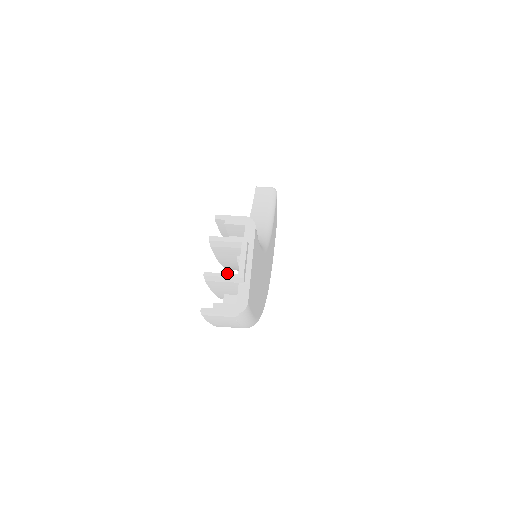
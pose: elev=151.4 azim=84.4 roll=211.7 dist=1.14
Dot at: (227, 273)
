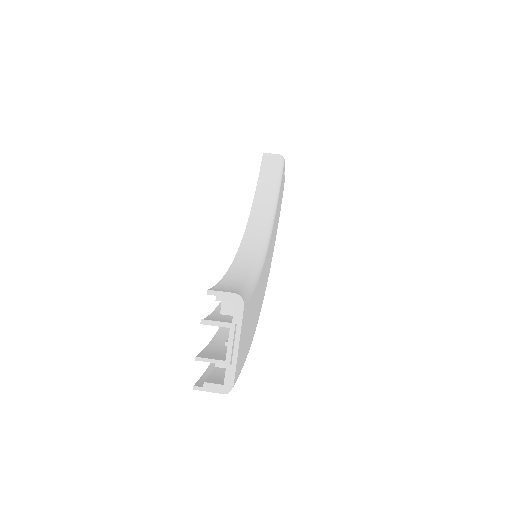
Dot at: (216, 359)
